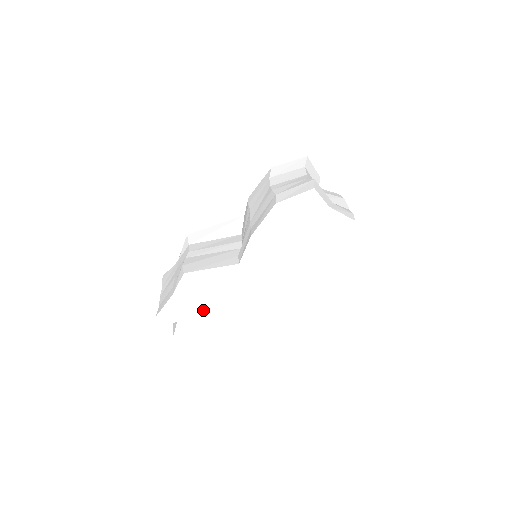
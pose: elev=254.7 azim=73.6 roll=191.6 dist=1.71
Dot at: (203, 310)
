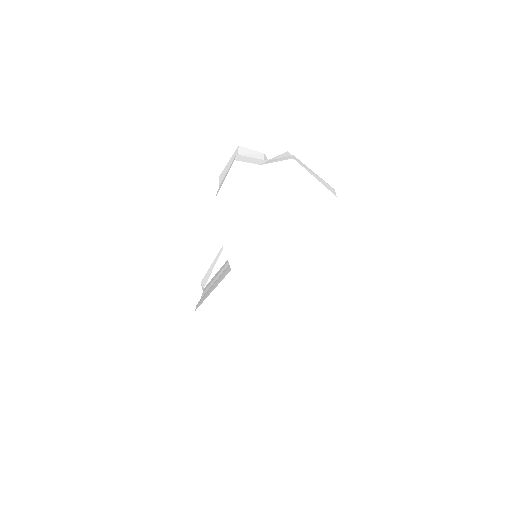
Dot at: (237, 332)
